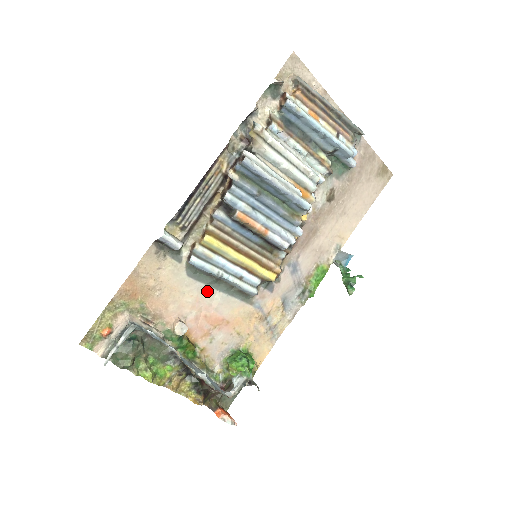
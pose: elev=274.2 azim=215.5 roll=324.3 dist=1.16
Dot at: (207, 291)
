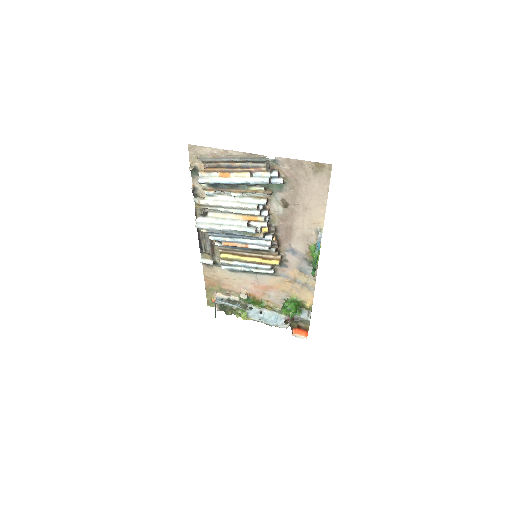
Dot at: (247, 275)
